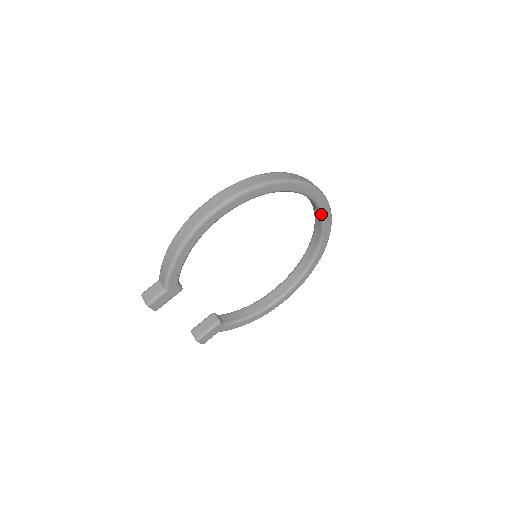
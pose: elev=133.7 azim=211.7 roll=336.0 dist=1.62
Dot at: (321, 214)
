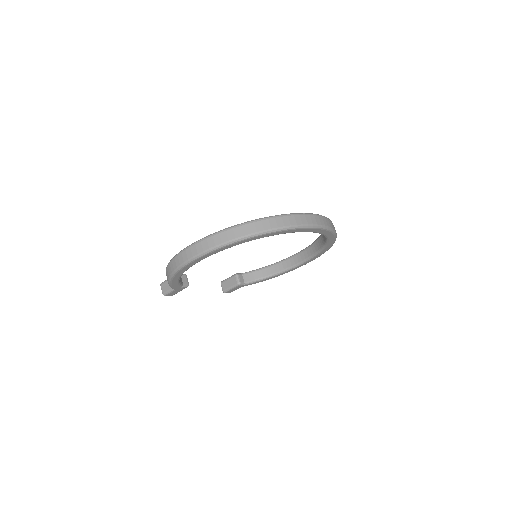
Dot at: (315, 232)
